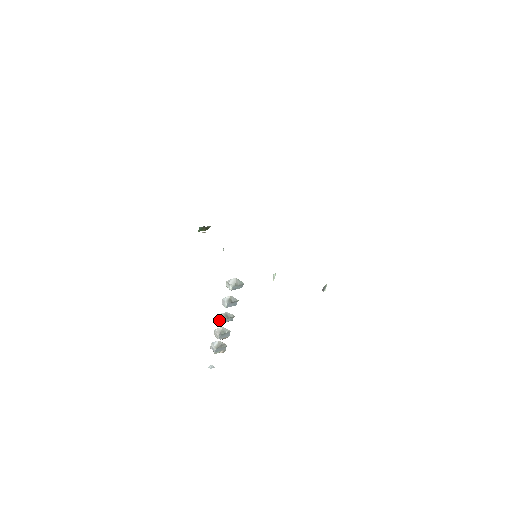
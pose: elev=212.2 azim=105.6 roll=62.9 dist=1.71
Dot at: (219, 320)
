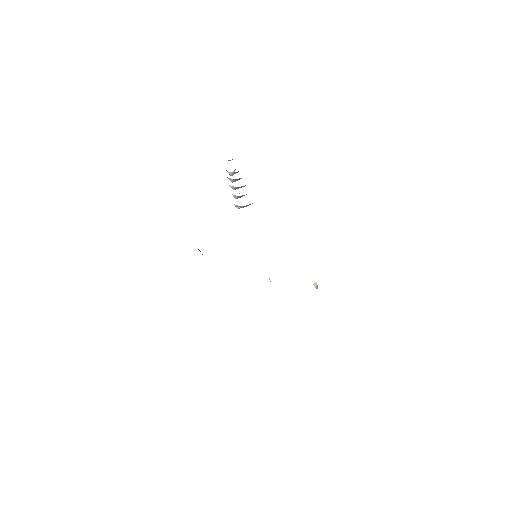
Dot at: occluded
